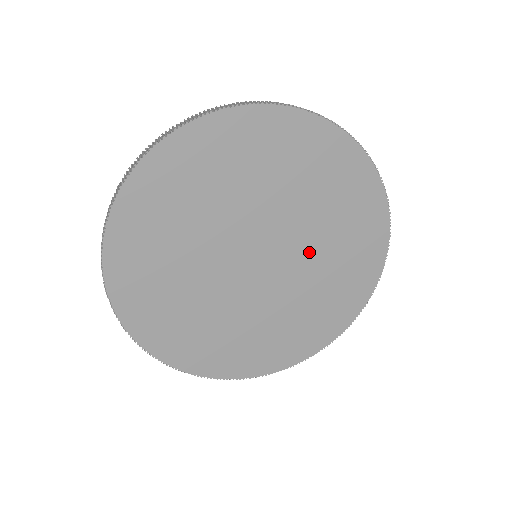
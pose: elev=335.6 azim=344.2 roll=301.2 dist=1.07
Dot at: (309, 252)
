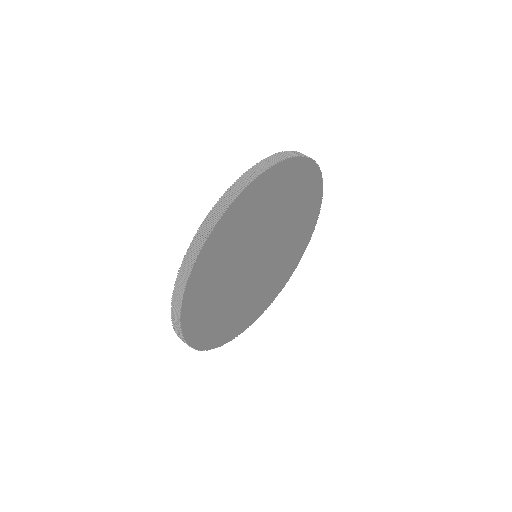
Dot at: (274, 223)
